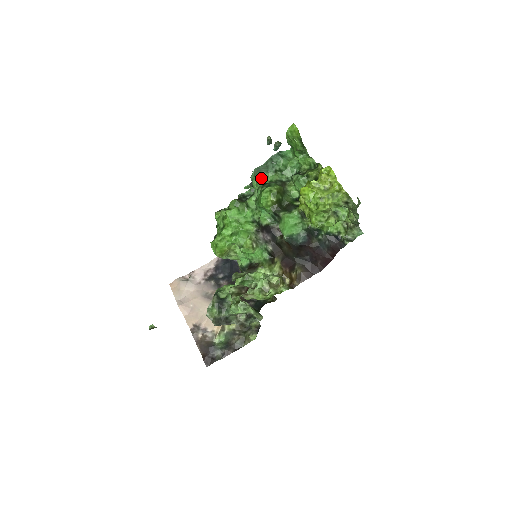
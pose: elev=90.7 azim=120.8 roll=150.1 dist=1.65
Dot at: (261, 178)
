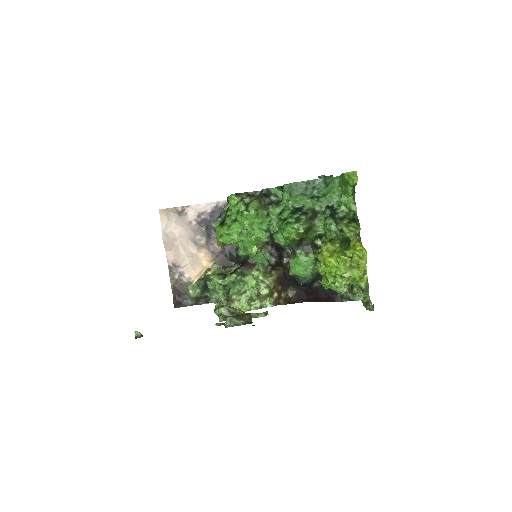
Dot at: (294, 200)
